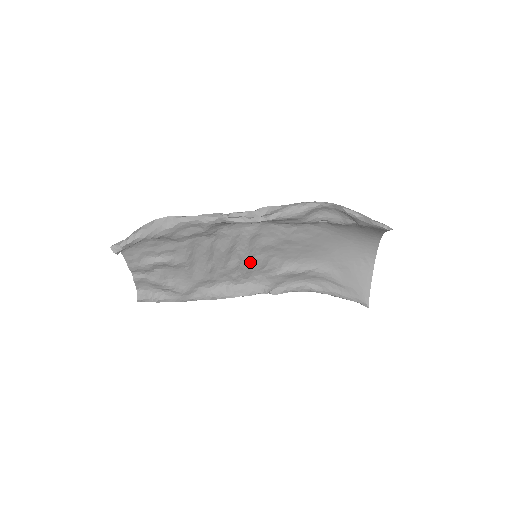
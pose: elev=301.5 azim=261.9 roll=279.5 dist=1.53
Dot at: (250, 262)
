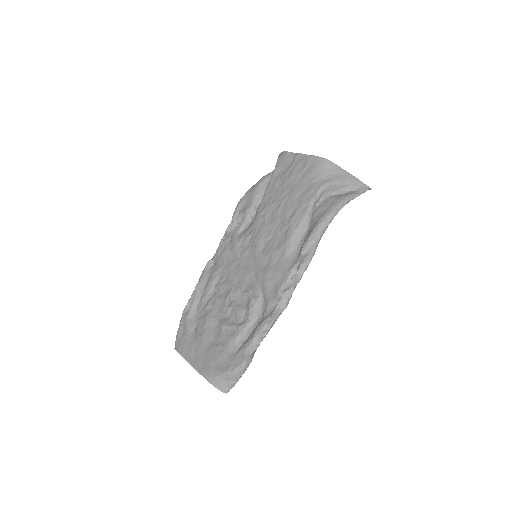
Dot at: (244, 257)
